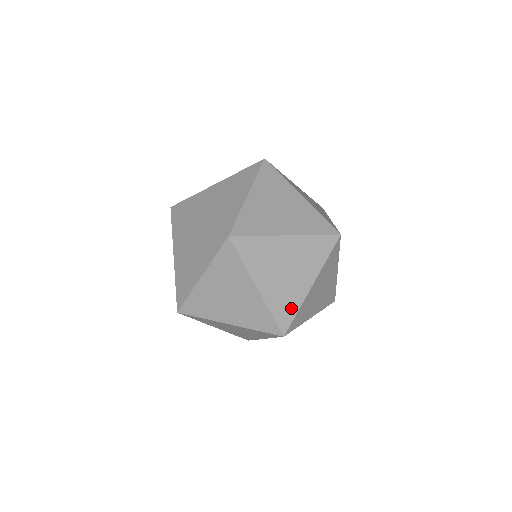
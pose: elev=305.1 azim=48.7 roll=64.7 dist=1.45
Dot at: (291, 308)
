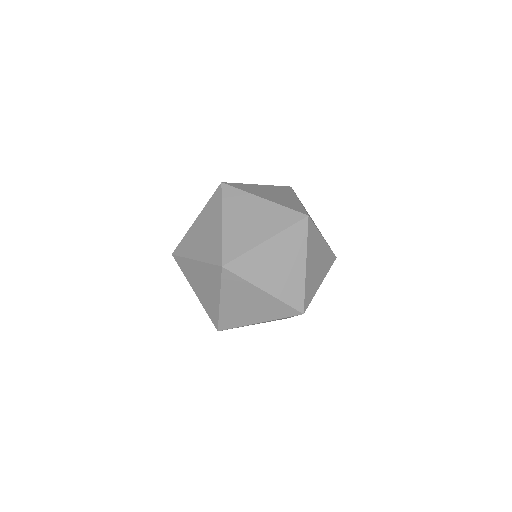
Dot at: (297, 206)
